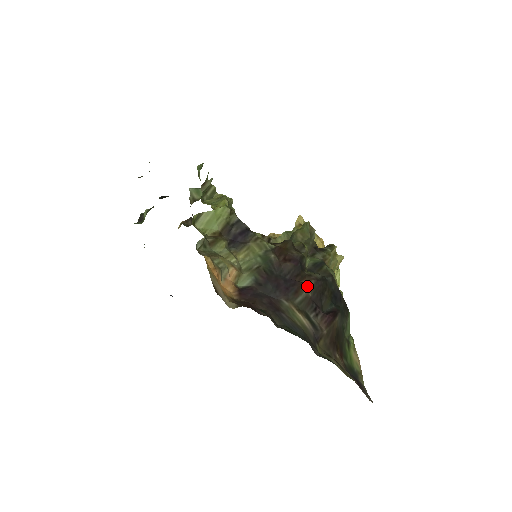
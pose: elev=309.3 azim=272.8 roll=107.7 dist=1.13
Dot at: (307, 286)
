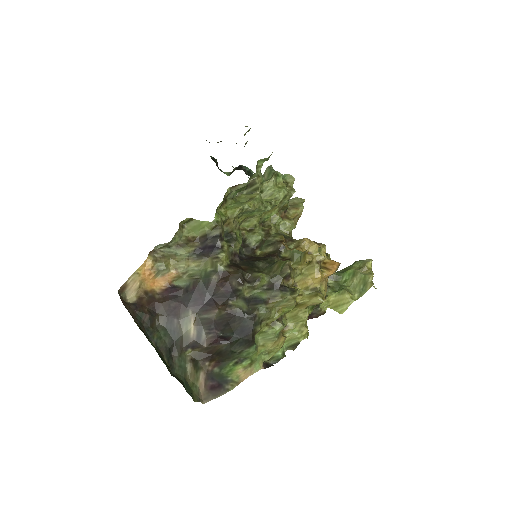
Dot at: (218, 312)
